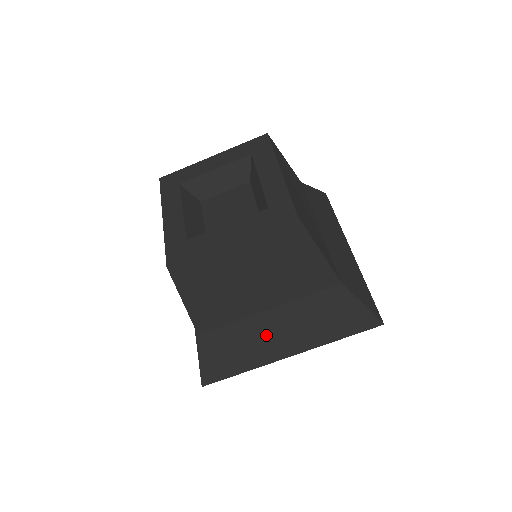
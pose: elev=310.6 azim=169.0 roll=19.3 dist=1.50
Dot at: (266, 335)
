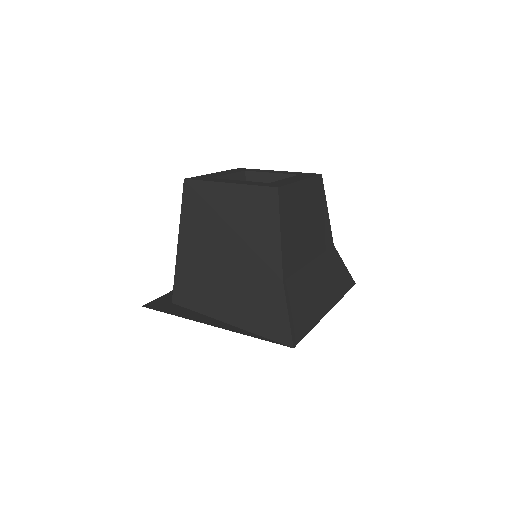
Dot at: (315, 286)
